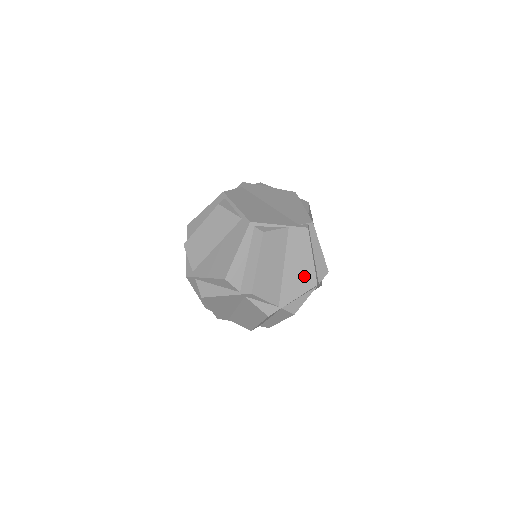
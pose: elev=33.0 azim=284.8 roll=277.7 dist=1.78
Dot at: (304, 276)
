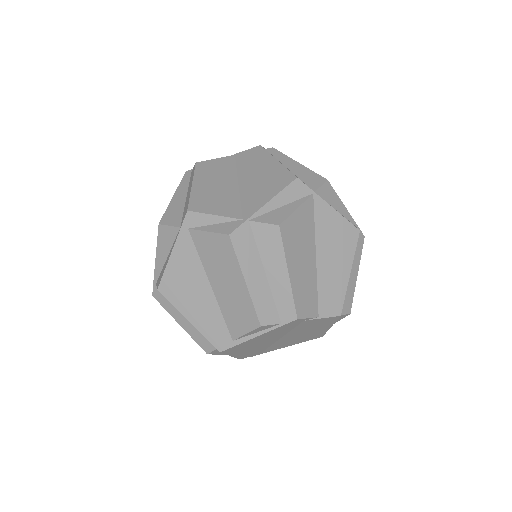
Dot at: (272, 179)
